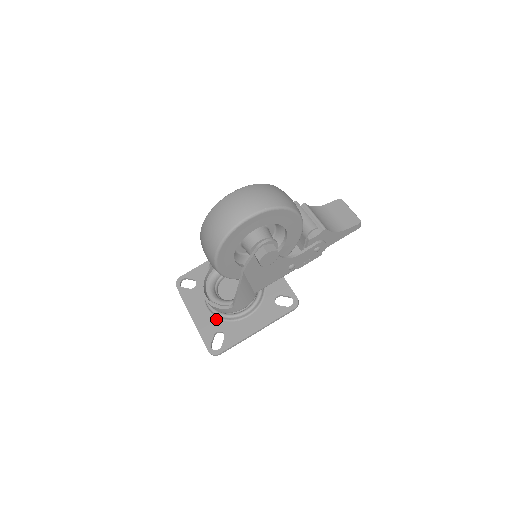
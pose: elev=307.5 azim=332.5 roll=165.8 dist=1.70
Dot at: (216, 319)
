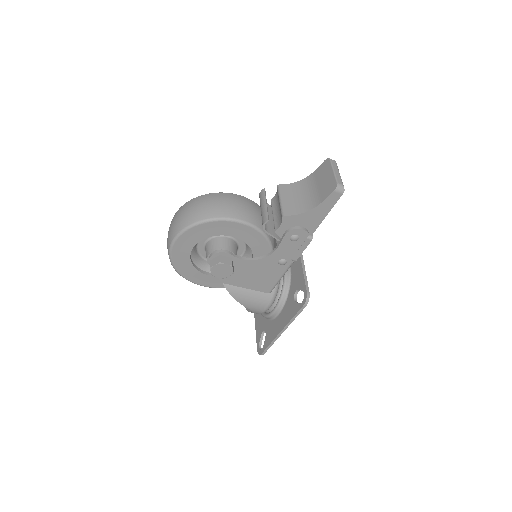
Dot at: (264, 318)
